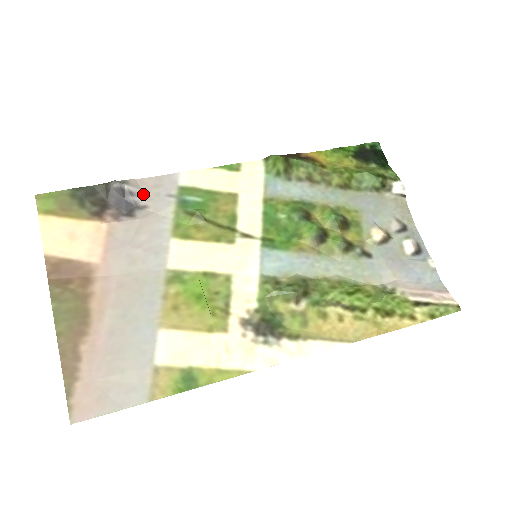
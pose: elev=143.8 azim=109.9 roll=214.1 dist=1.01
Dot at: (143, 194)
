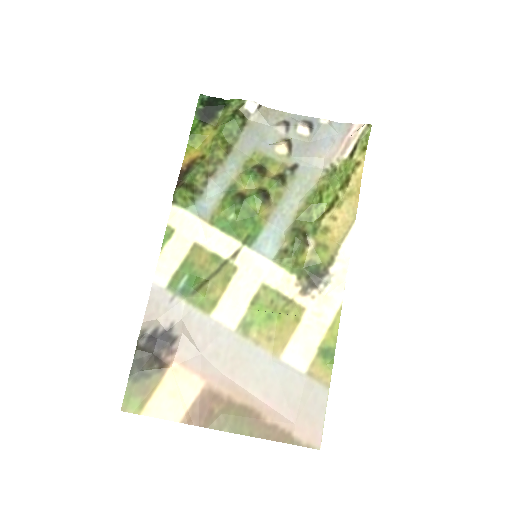
Dot at: (159, 321)
